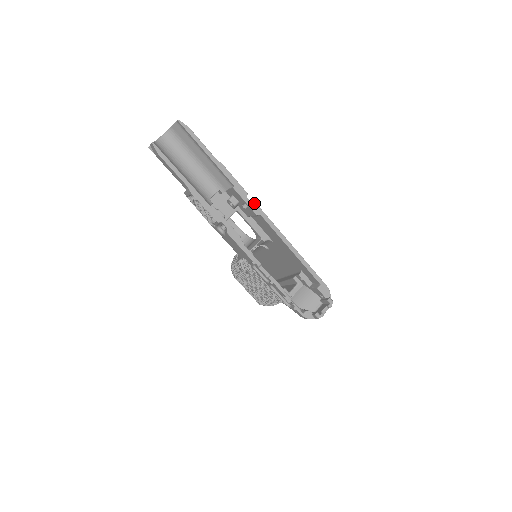
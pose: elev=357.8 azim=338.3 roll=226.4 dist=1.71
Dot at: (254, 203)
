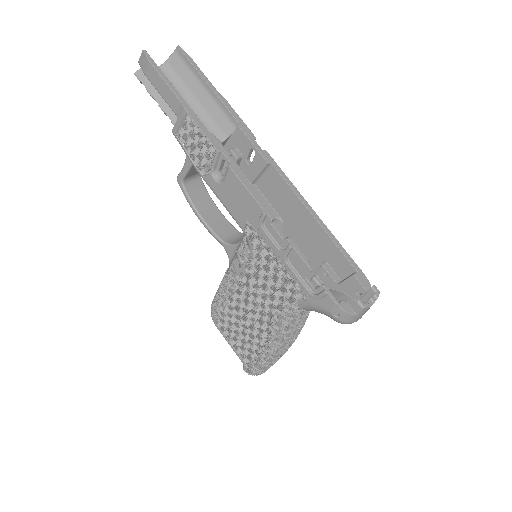
Dot at: (264, 150)
